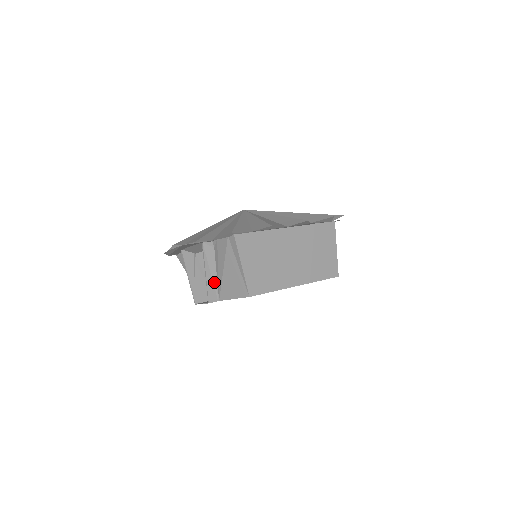
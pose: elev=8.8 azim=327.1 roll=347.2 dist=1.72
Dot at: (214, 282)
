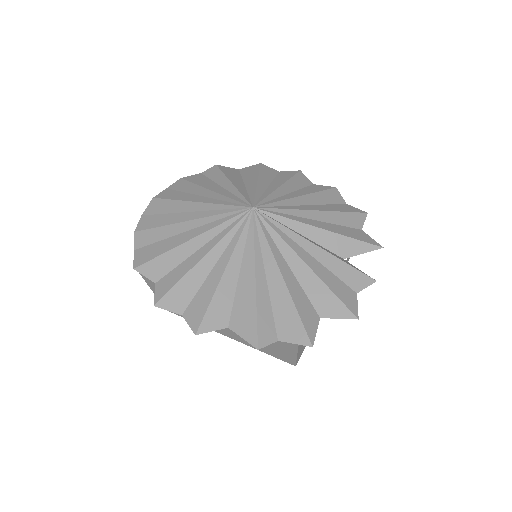
Dot at: occluded
